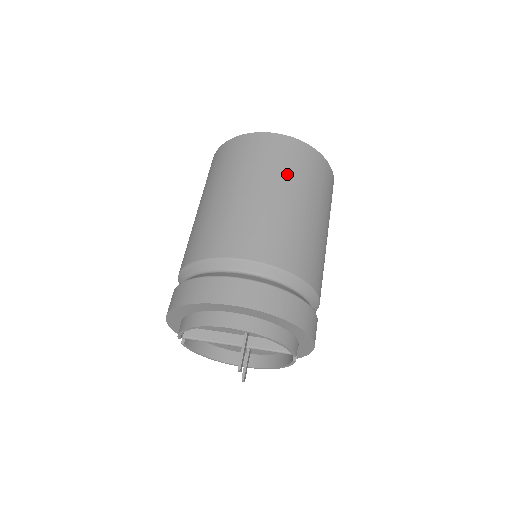
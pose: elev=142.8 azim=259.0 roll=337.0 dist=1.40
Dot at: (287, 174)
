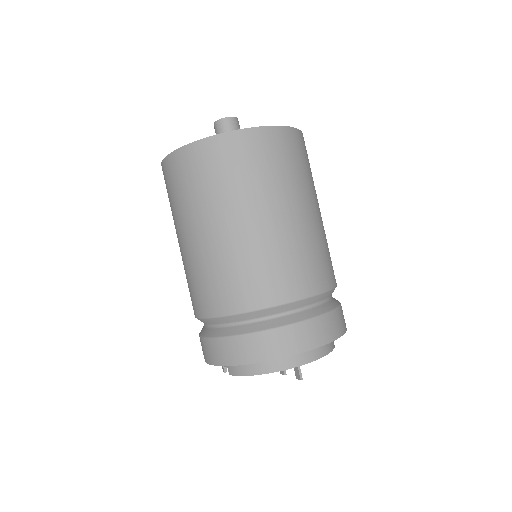
Dot at: (298, 180)
